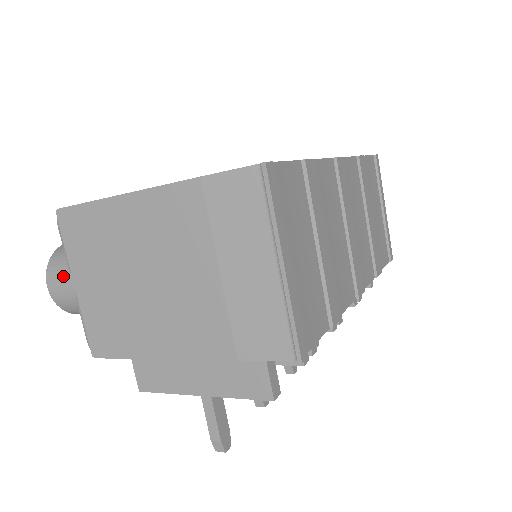
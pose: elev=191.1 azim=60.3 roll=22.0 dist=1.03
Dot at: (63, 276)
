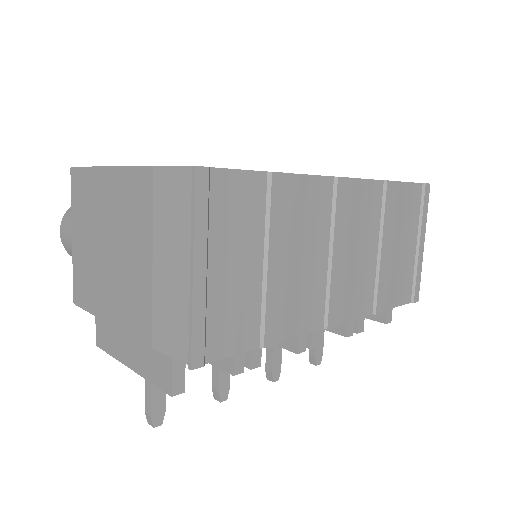
Dot at: (69, 226)
